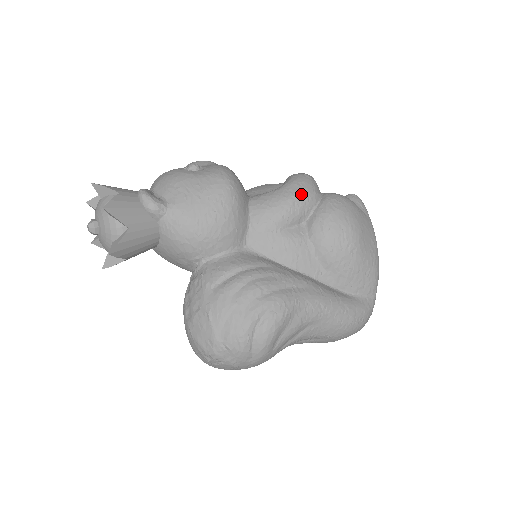
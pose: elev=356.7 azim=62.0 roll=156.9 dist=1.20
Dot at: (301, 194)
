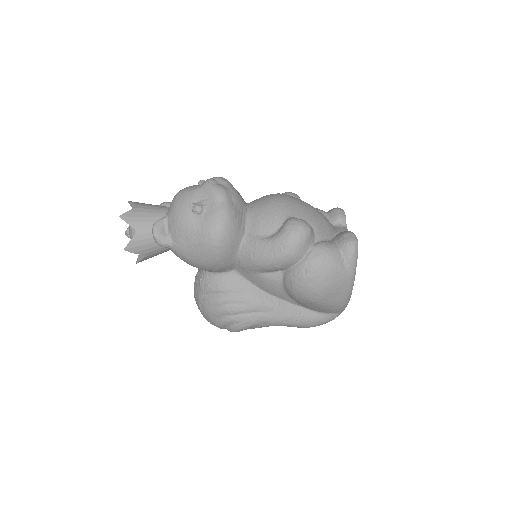
Dot at: (280, 258)
